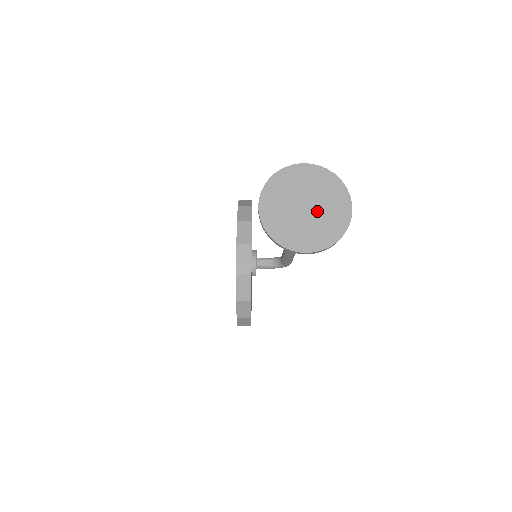
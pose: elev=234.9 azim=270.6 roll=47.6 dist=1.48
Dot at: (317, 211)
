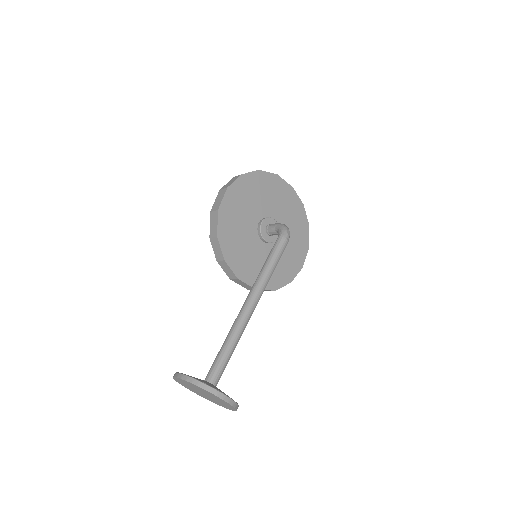
Dot at: (211, 397)
